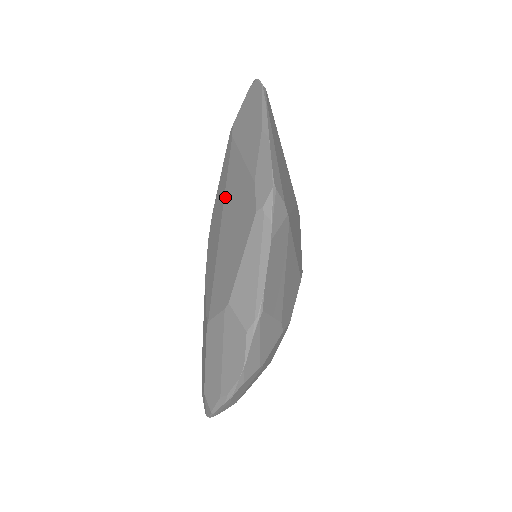
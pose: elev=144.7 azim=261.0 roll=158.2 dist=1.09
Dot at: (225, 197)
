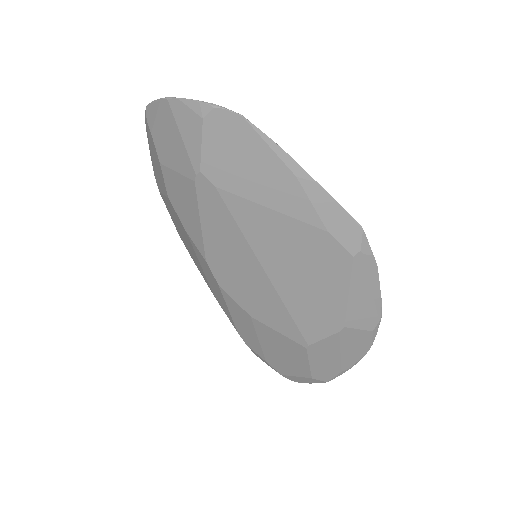
Dot at: (256, 250)
